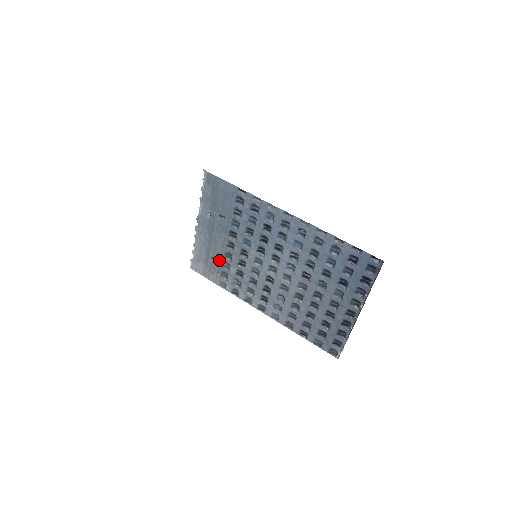
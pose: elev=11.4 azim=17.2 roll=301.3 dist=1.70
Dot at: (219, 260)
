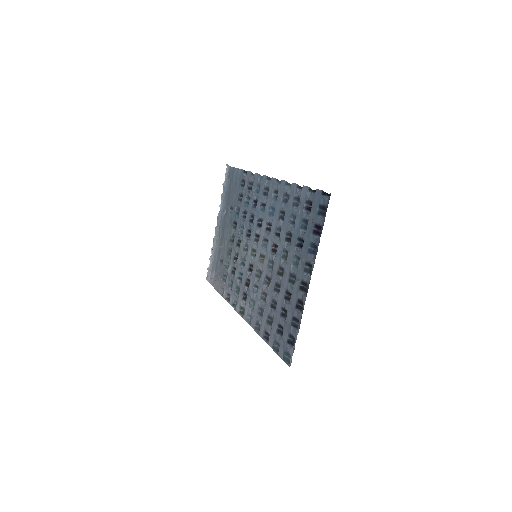
Dot at: (224, 261)
